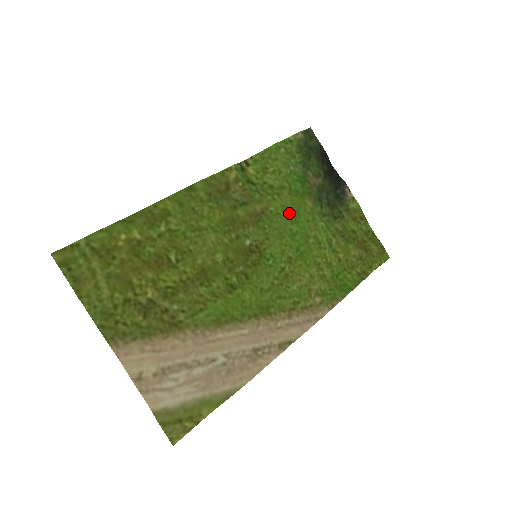
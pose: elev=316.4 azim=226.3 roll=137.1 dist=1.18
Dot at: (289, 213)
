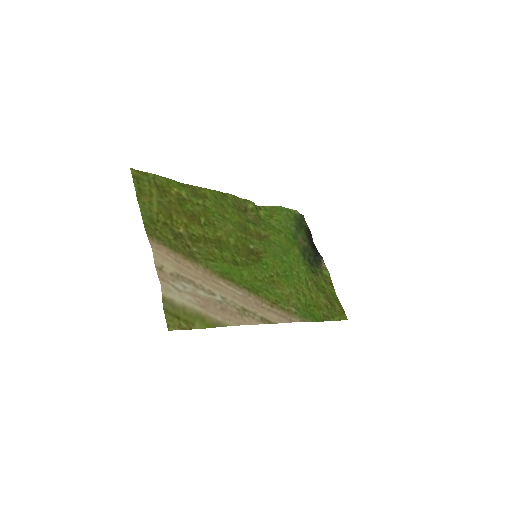
Dot at: (283, 247)
